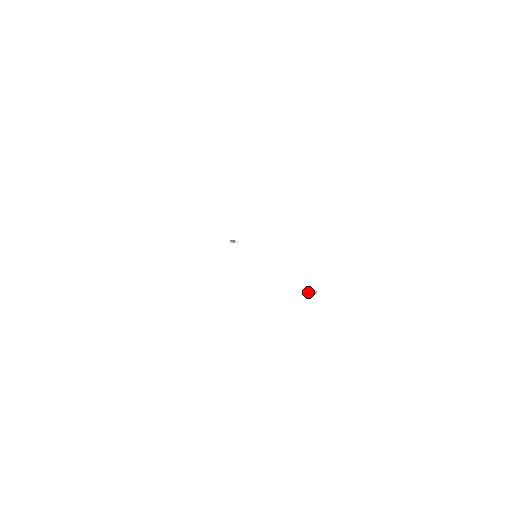
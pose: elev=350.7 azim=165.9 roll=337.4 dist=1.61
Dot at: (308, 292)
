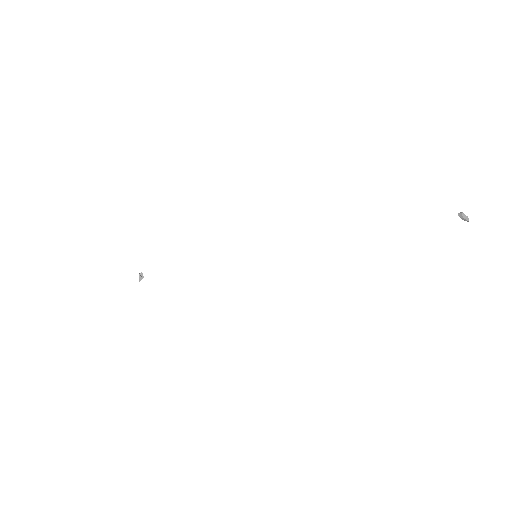
Dot at: (462, 215)
